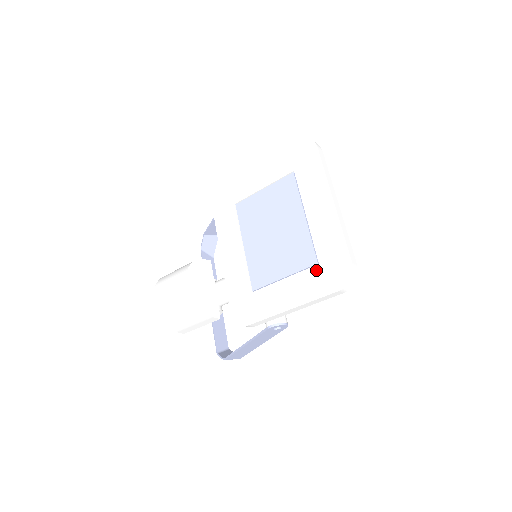
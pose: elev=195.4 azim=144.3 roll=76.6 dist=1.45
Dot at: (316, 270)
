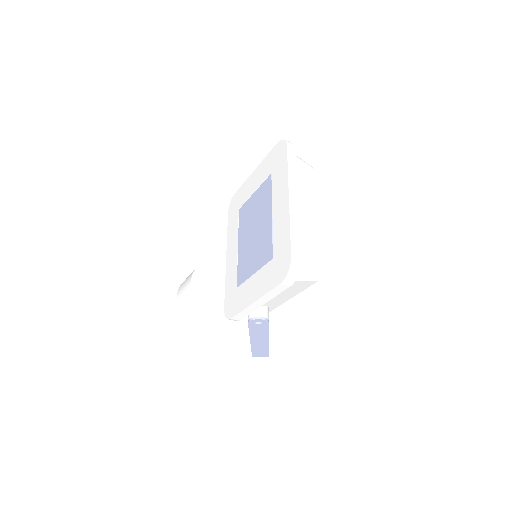
Dot at: (271, 264)
